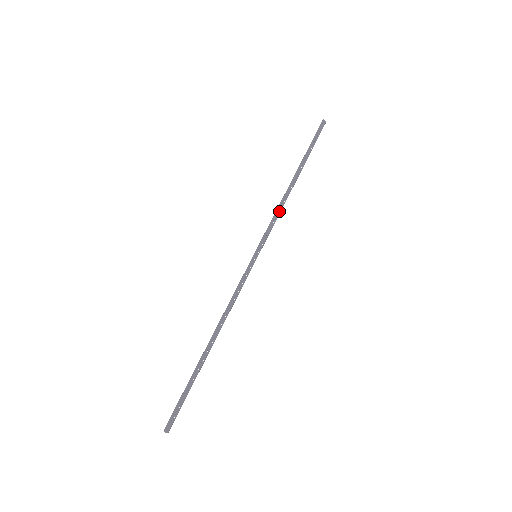
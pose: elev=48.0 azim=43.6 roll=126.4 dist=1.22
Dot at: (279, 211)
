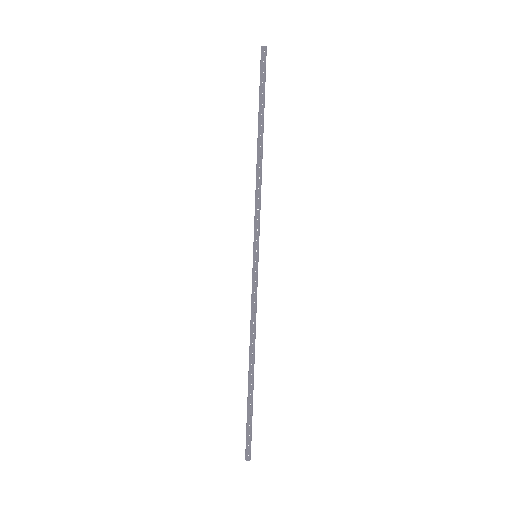
Dot at: (258, 193)
